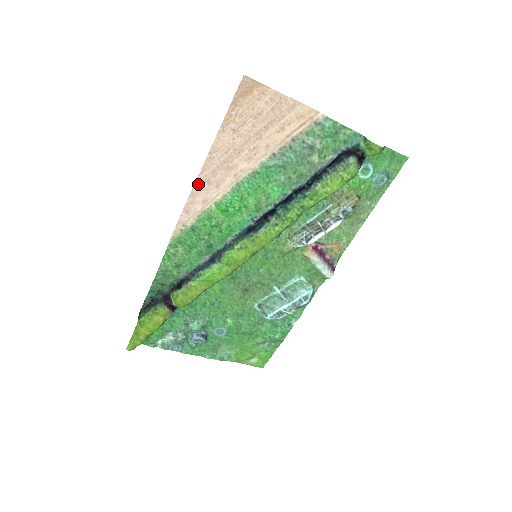
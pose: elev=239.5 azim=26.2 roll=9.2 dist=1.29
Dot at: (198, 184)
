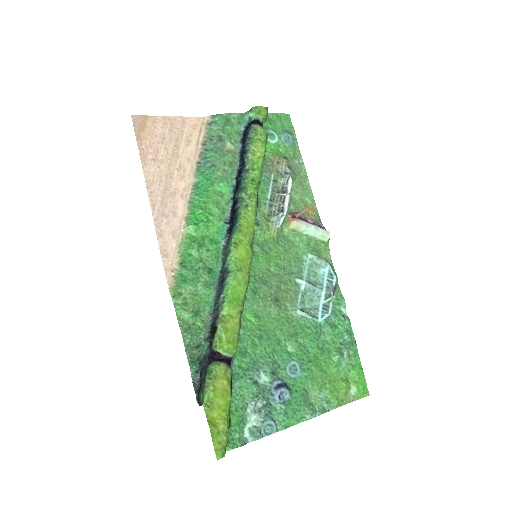
Dot at: (157, 222)
